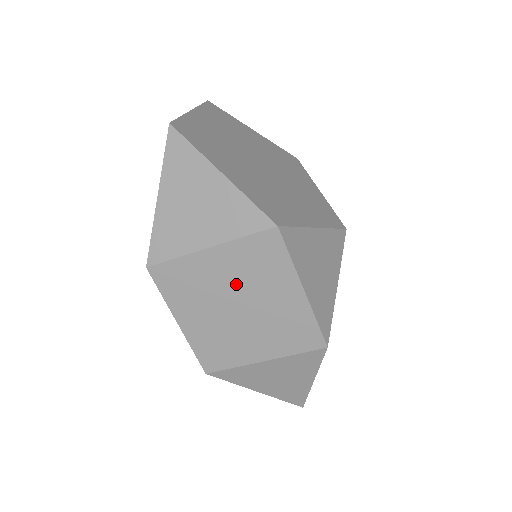
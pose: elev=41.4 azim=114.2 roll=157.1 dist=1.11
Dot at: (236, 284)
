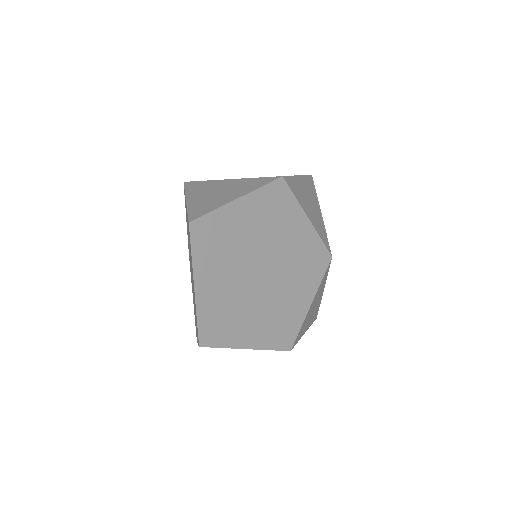
Dot at: occluded
